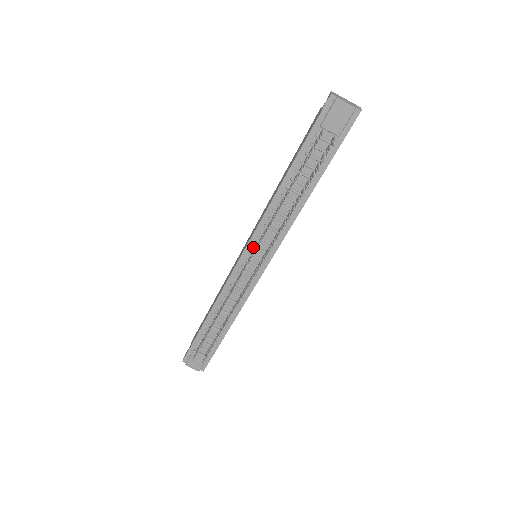
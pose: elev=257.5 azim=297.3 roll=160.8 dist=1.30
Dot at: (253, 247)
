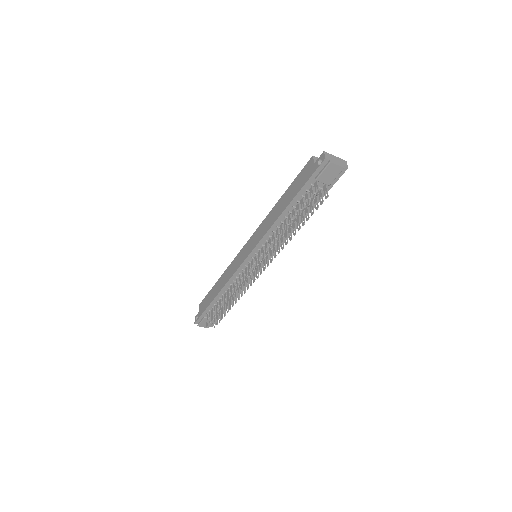
Dot at: (256, 254)
